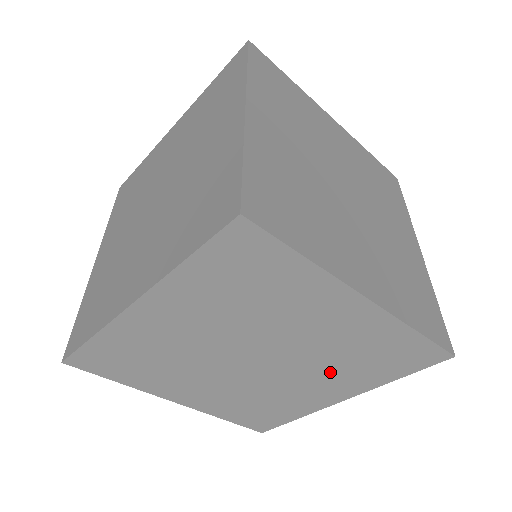
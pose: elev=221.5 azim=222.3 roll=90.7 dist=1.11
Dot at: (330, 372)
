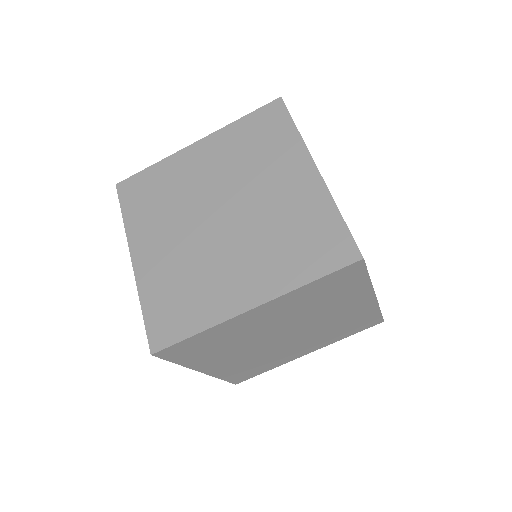
Dot at: (262, 251)
